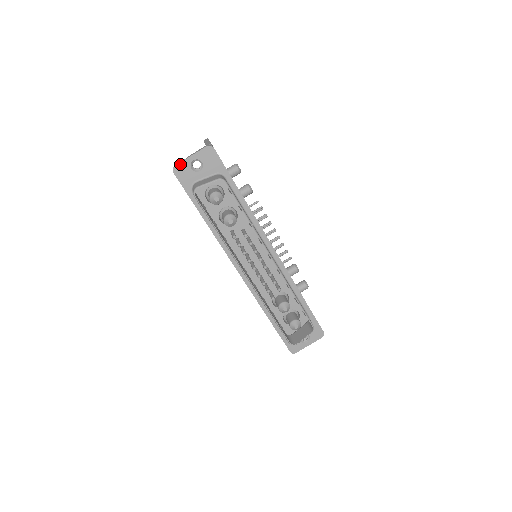
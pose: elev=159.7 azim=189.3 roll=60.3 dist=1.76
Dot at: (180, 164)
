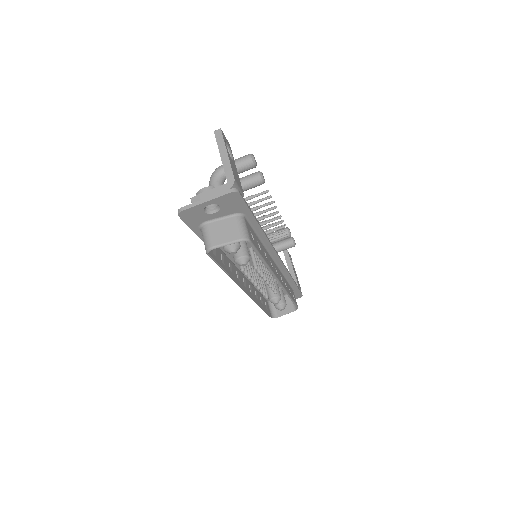
Dot at: (190, 209)
